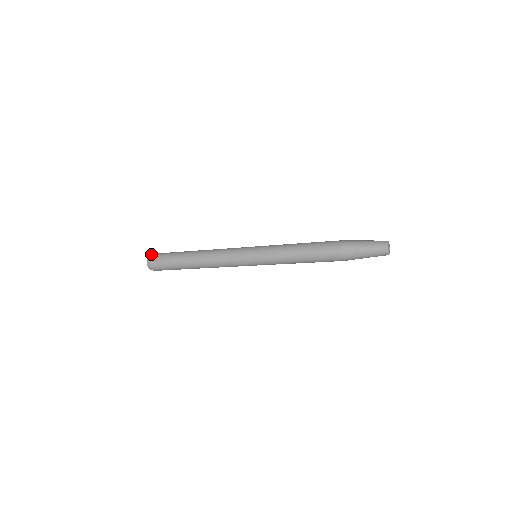
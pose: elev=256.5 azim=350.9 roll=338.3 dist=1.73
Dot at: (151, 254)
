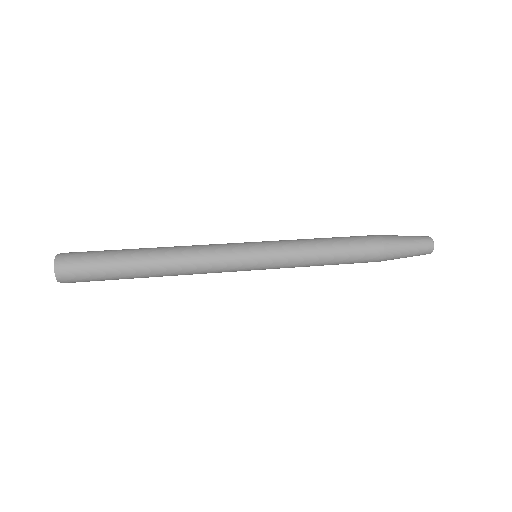
Dot at: occluded
